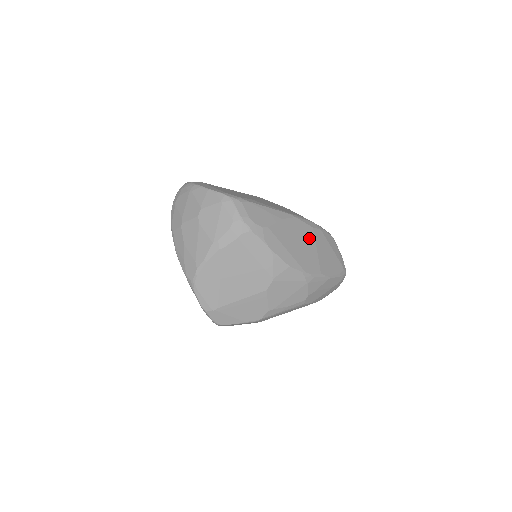
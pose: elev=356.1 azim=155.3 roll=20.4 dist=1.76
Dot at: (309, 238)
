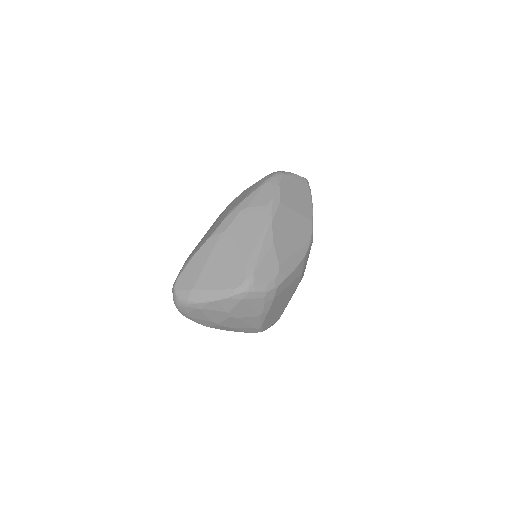
Dot at: (287, 215)
